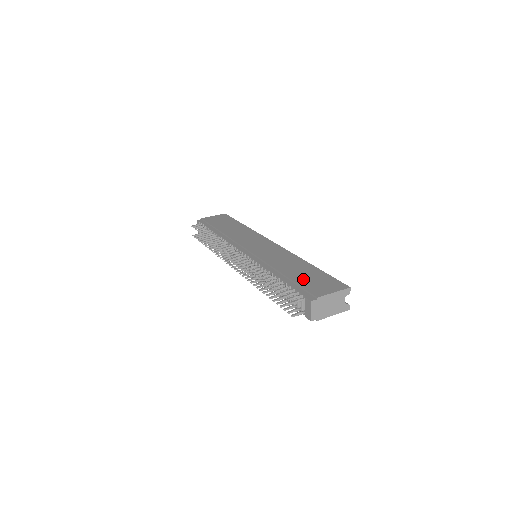
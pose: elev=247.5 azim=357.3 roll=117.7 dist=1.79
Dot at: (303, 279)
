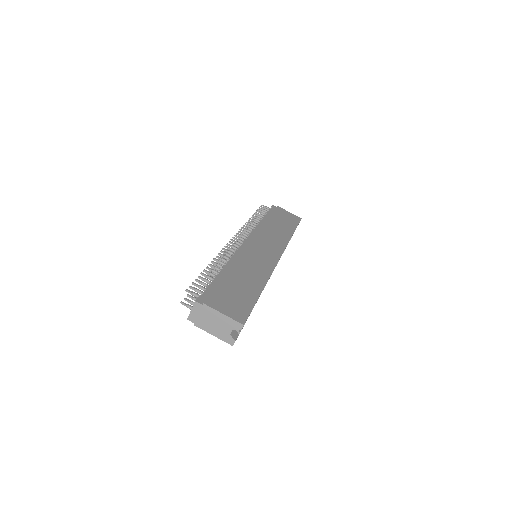
Dot at: (229, 288)
